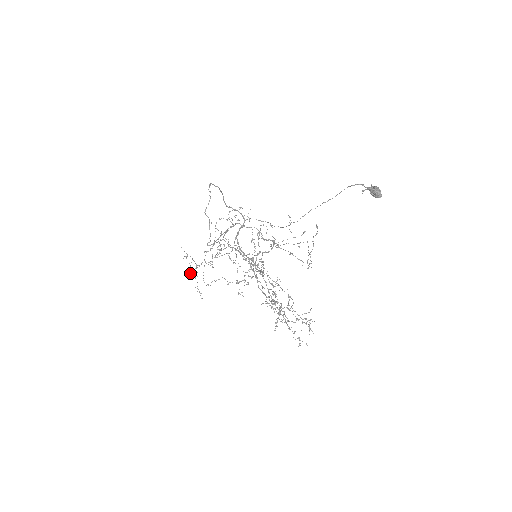
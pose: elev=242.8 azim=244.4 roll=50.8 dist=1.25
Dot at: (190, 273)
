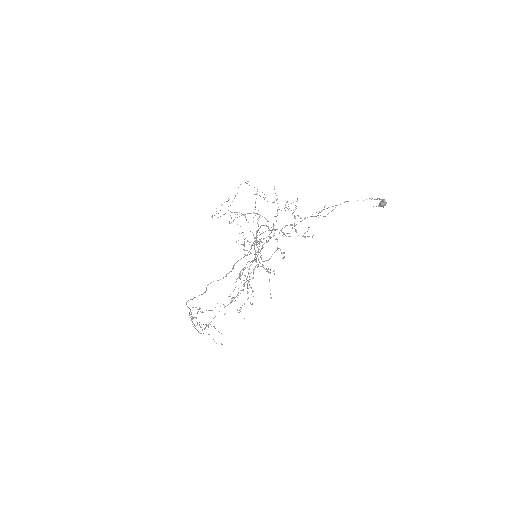
Dot at: occluded
